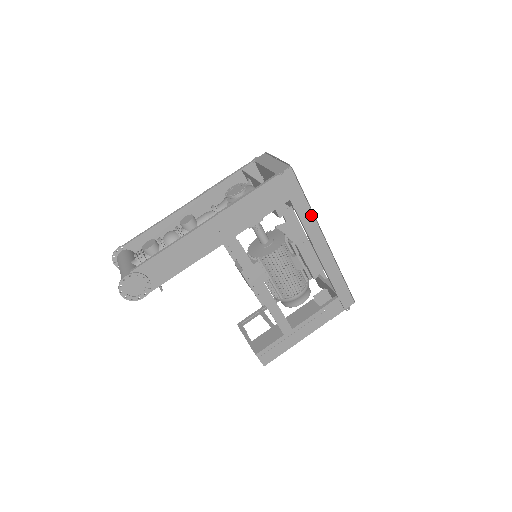
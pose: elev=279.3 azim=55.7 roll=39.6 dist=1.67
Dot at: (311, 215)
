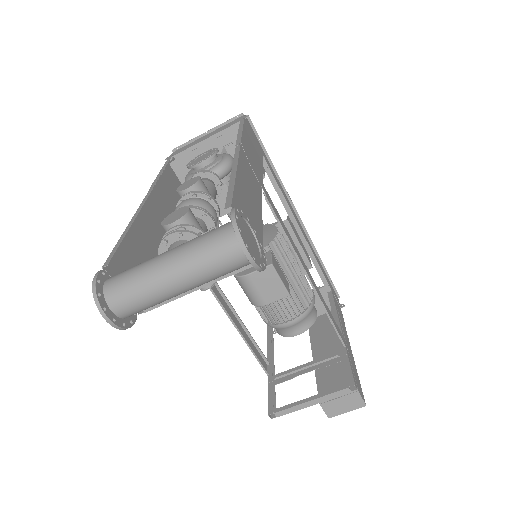
Dot at: (277, 180)
